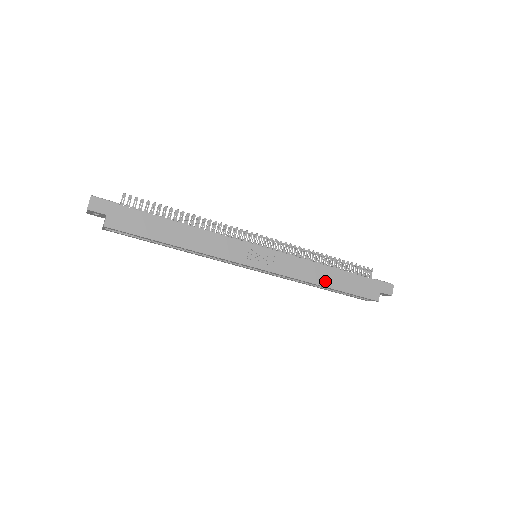
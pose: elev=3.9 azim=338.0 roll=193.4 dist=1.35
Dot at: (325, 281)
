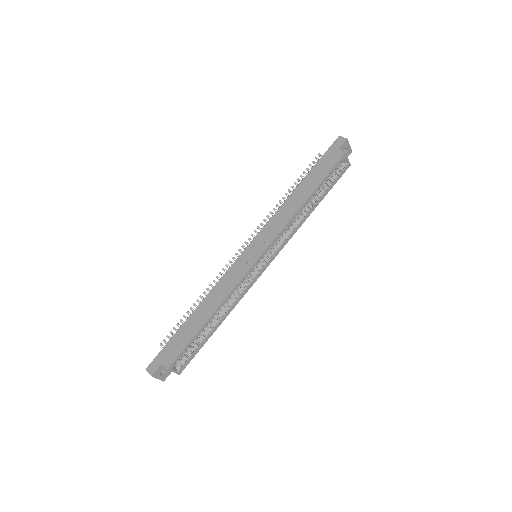
Dot at: (301, 199)
